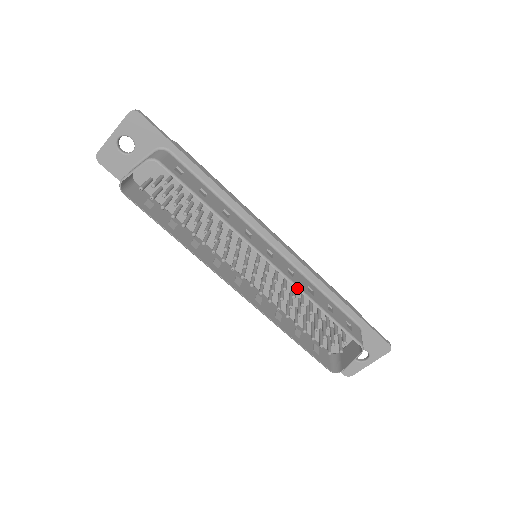
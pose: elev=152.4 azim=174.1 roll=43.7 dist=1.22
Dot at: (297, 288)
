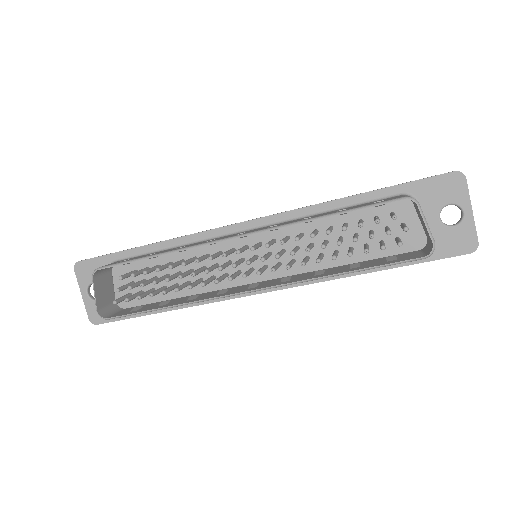
Dot at: (283, 227)
